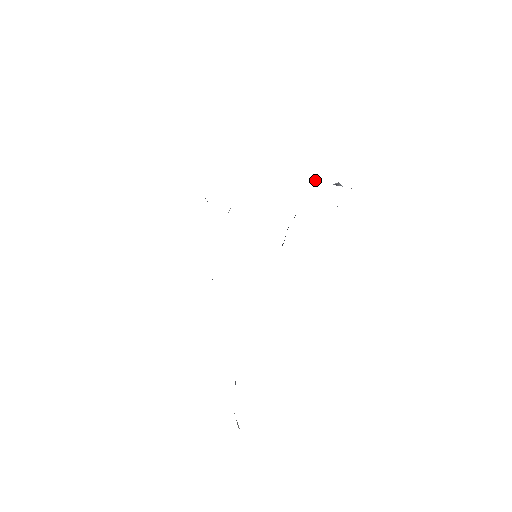
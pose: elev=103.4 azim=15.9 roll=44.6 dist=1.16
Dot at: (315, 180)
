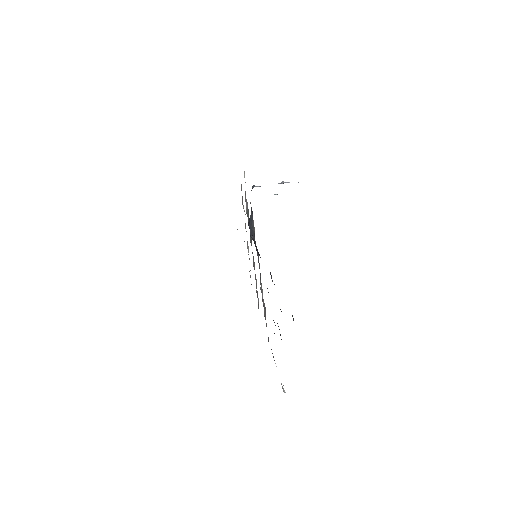
Dot at: (255, 186)
